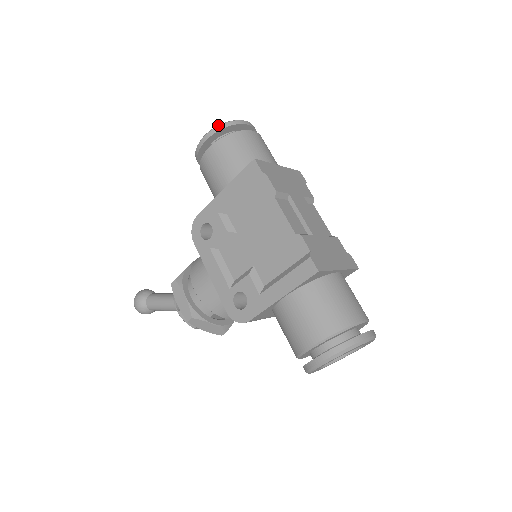
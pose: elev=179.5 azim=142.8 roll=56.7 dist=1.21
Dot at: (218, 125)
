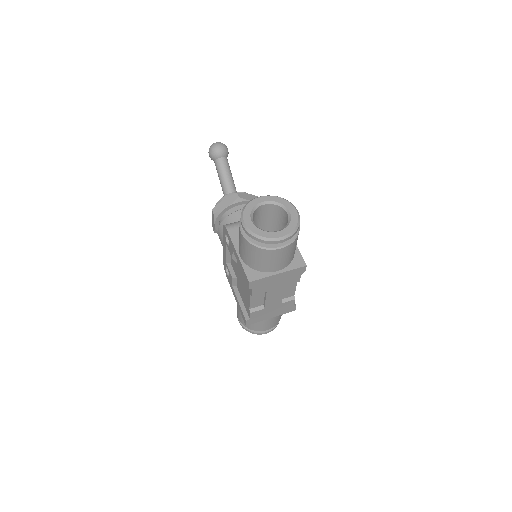
Dot at: (253, 234)
